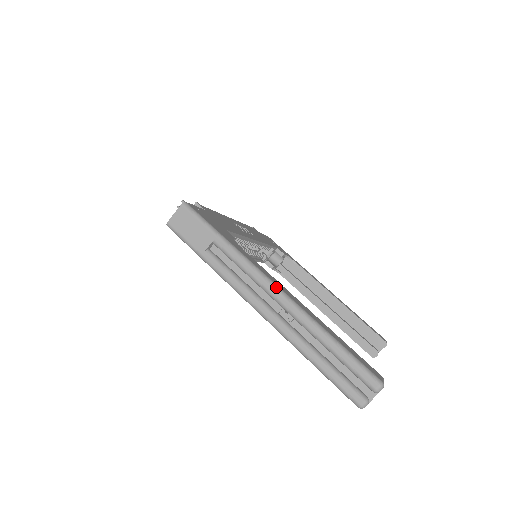
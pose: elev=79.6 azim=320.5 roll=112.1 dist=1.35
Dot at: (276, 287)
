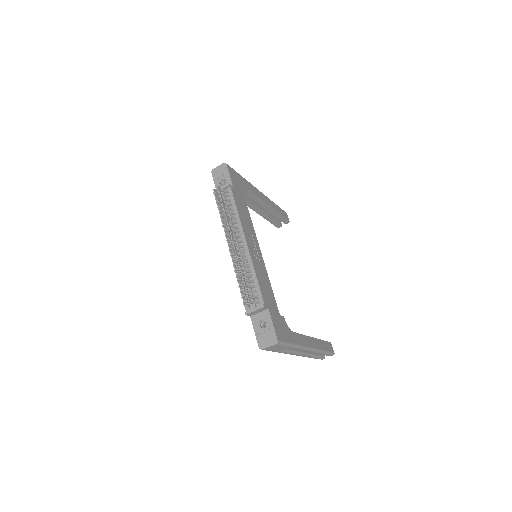
Dot at: (310, 349)
